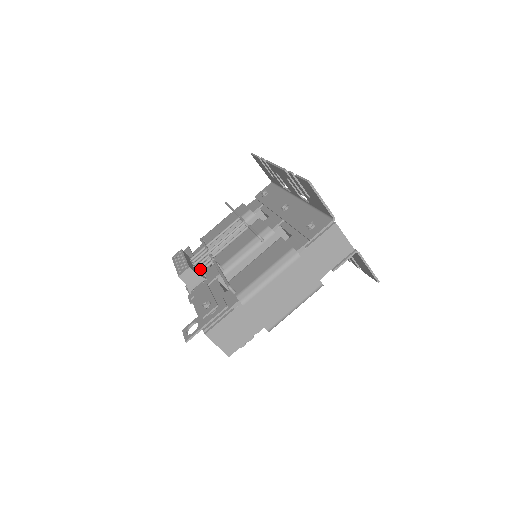
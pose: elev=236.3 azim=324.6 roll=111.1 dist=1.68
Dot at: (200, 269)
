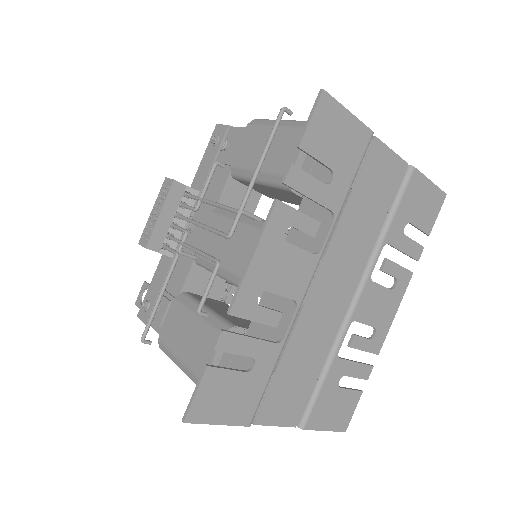
Dot at: occluded
